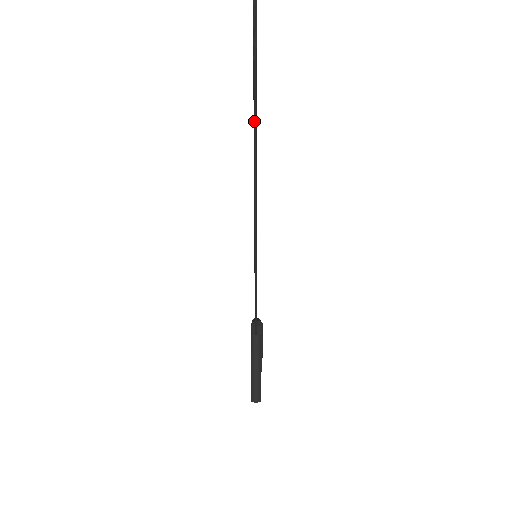
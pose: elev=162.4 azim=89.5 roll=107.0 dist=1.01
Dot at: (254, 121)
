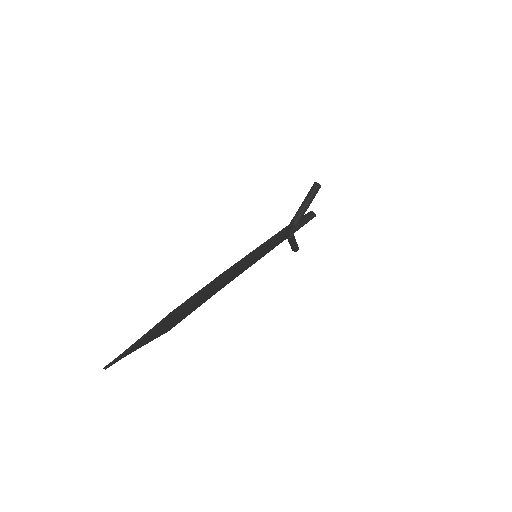
Dot at: (183, 317)
